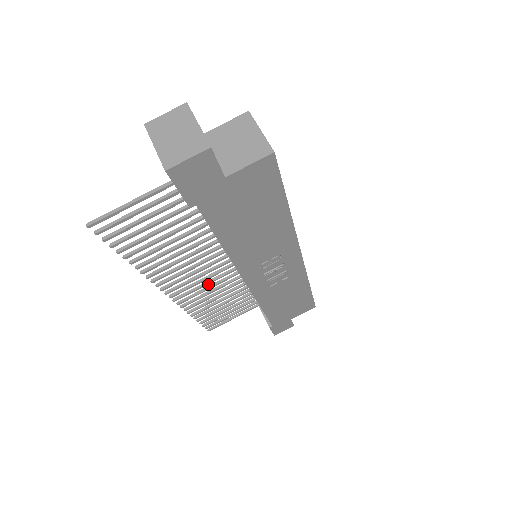
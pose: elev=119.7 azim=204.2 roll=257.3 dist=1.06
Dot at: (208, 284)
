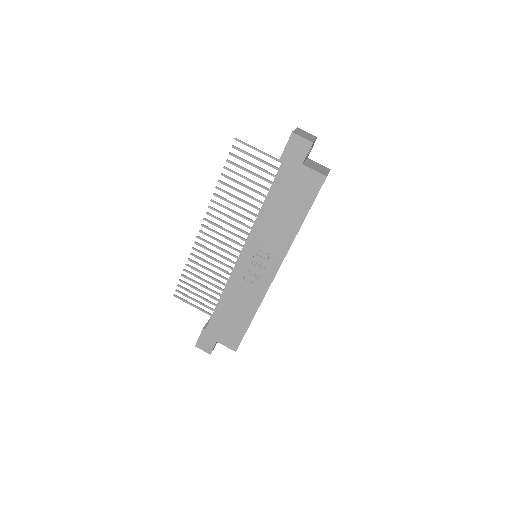
Dot at: (219, 249)
